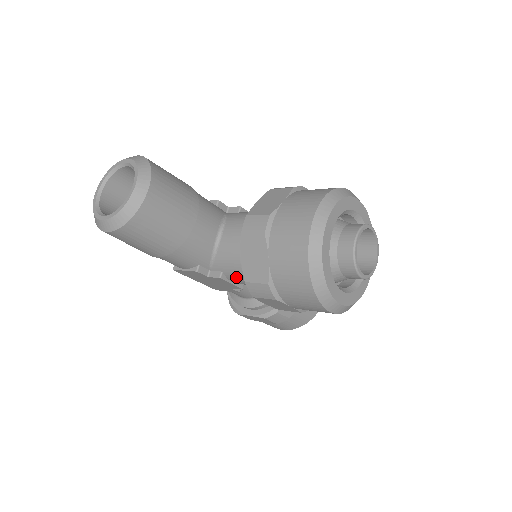
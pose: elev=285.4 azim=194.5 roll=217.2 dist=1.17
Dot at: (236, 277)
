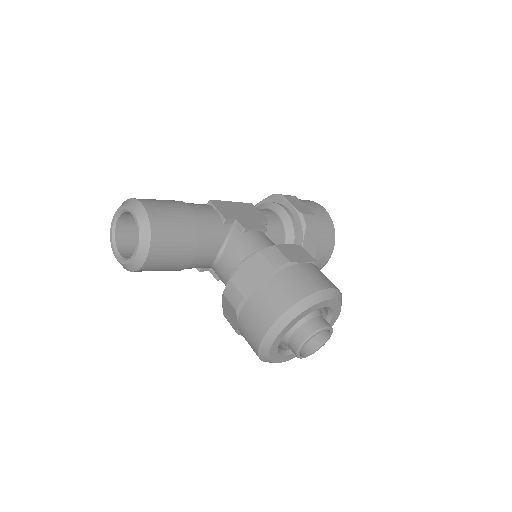
Dot at: occluded
